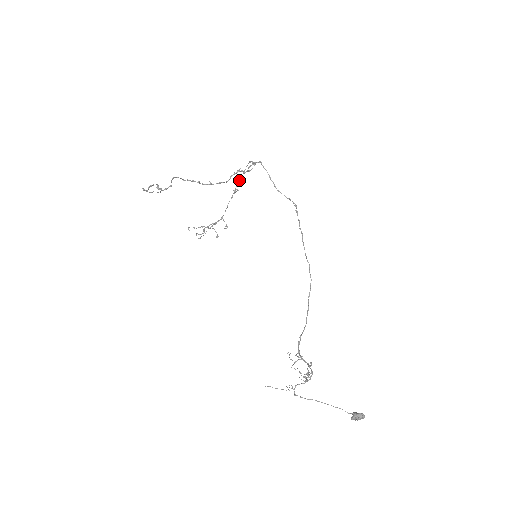
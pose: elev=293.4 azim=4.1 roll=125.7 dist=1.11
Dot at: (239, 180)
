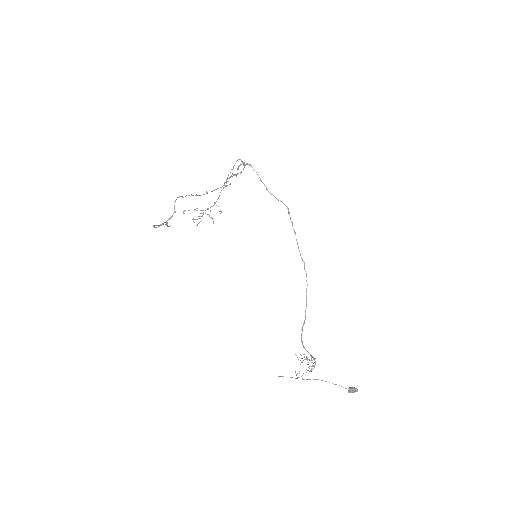
Dot at: occluded
